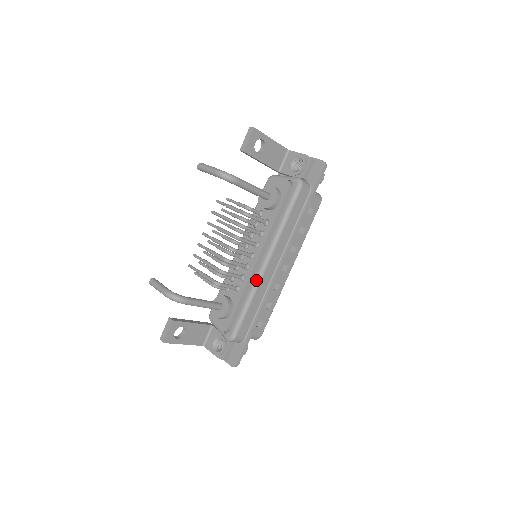
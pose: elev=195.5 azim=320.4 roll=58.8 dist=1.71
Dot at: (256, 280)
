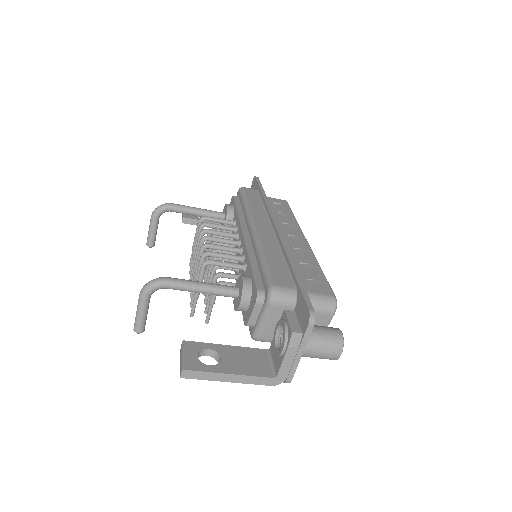
Dot at: (254, 241)
